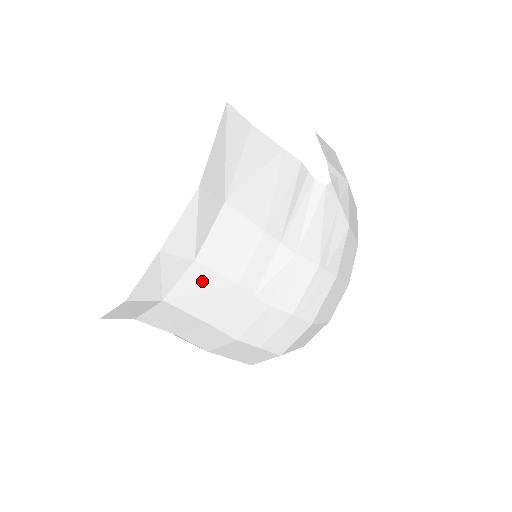
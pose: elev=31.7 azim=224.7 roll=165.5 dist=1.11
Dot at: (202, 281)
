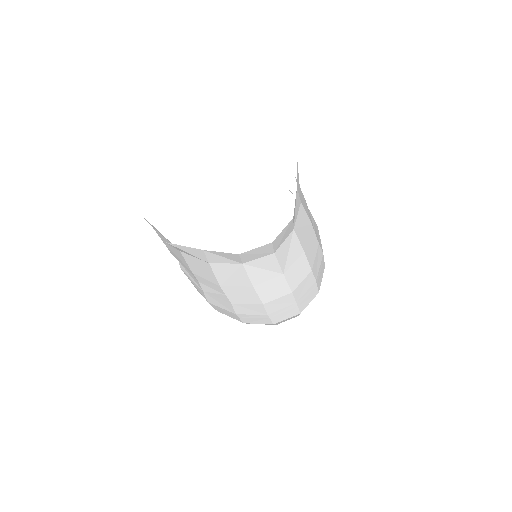
Dot at: (303, 218)
